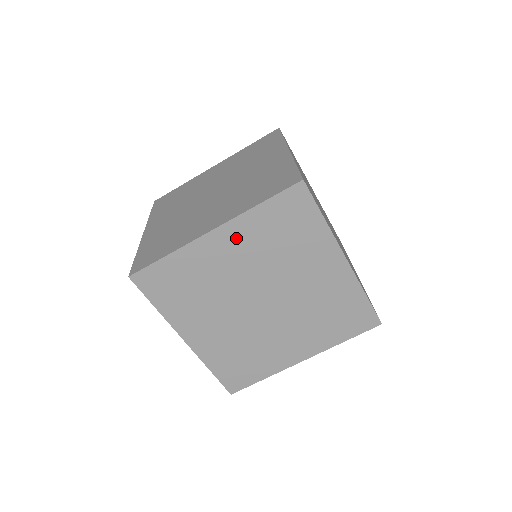
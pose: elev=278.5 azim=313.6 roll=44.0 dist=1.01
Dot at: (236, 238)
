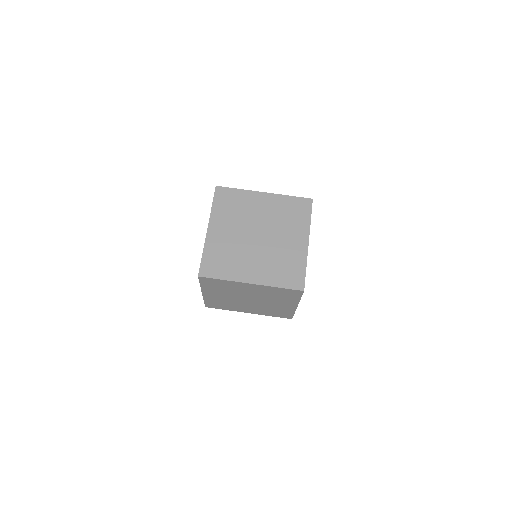
Dot at: (271, 202)
